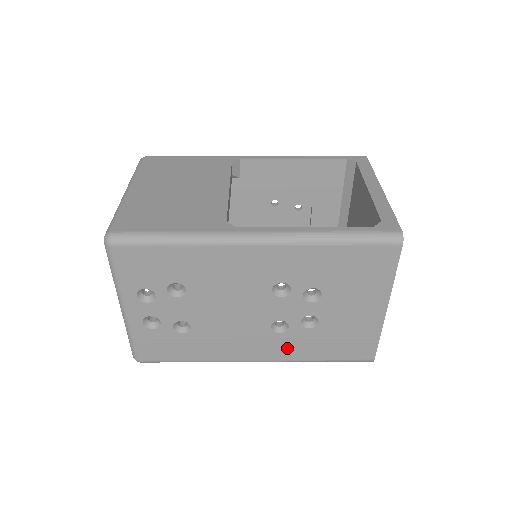
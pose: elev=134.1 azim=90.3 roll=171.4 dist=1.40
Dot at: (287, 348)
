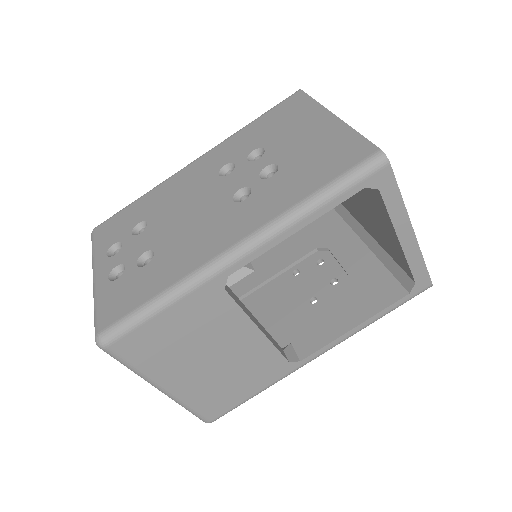
Dot at: occluded
